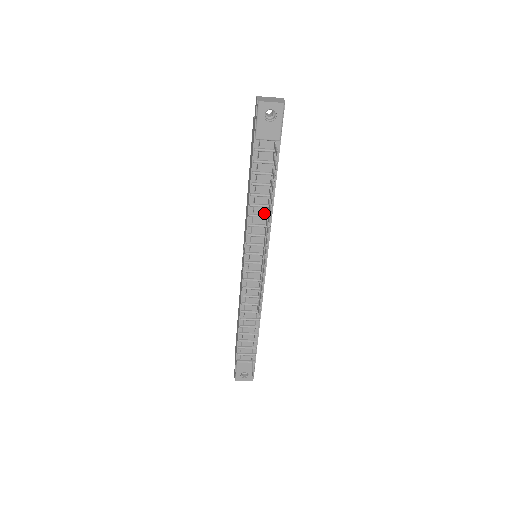
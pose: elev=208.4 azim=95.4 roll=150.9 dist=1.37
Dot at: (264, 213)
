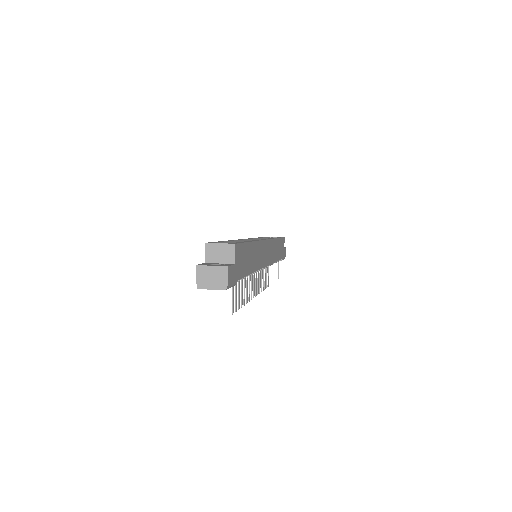
Dot at: occluded
